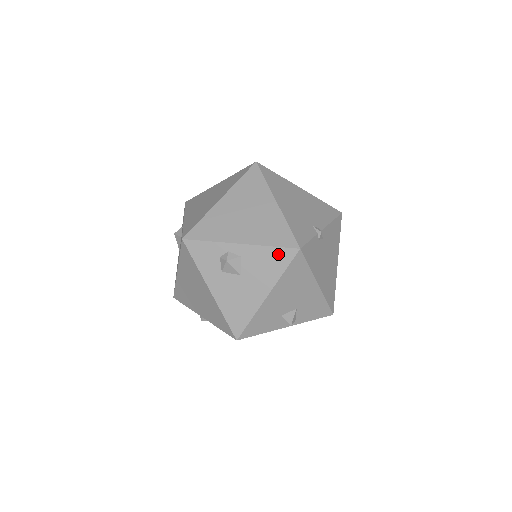
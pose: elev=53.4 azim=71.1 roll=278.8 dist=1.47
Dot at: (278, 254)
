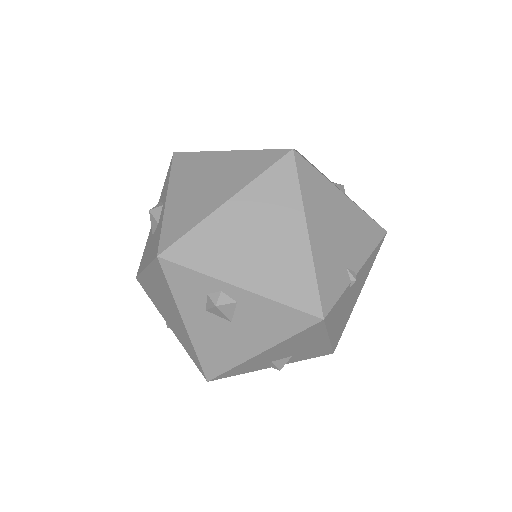
Dot at: (291, 316)
